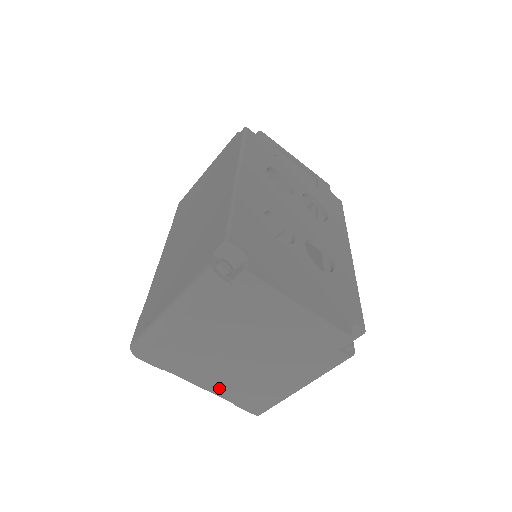
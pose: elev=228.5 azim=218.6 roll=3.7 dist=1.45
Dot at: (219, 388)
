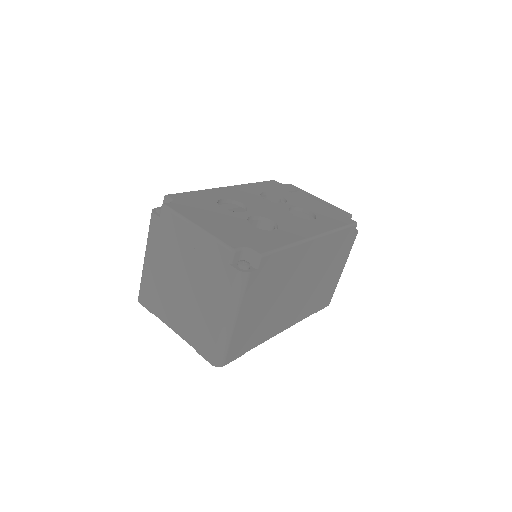
Dot at: (182, 330)
